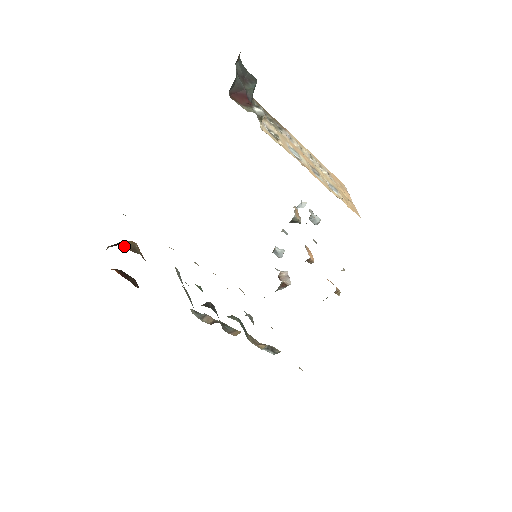
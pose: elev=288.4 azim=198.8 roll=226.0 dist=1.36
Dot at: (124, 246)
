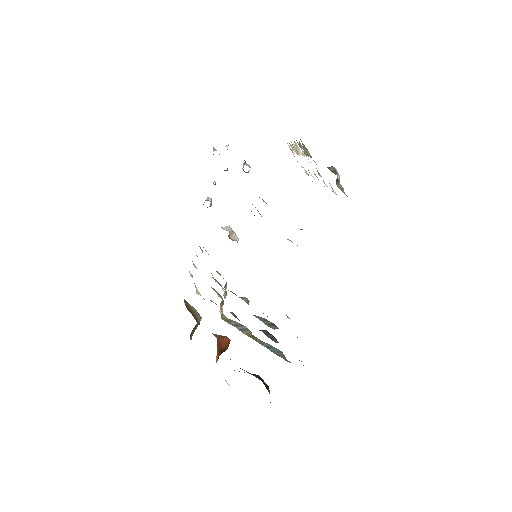
Dot at: occluded
